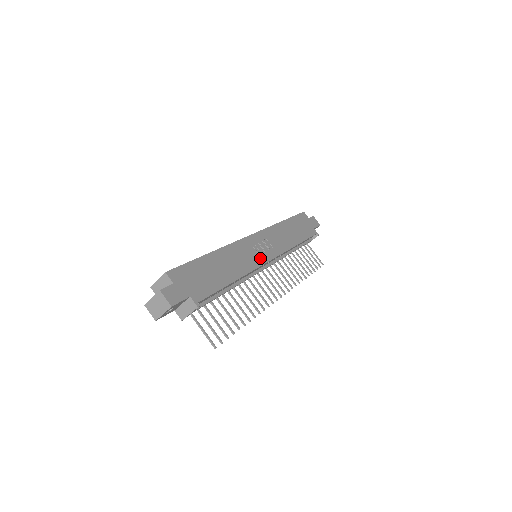
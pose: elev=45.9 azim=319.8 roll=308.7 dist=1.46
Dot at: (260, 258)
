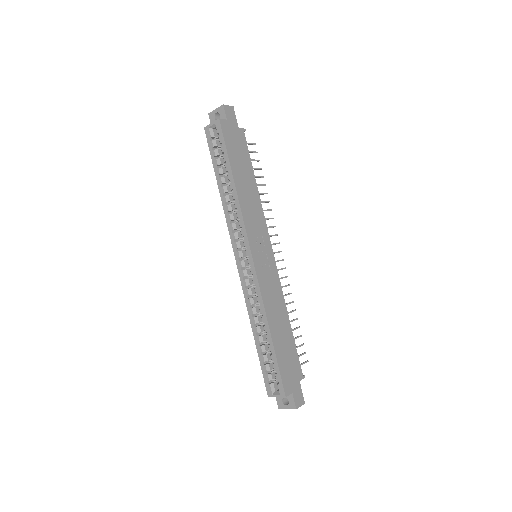
Dot at: (272, 268)
